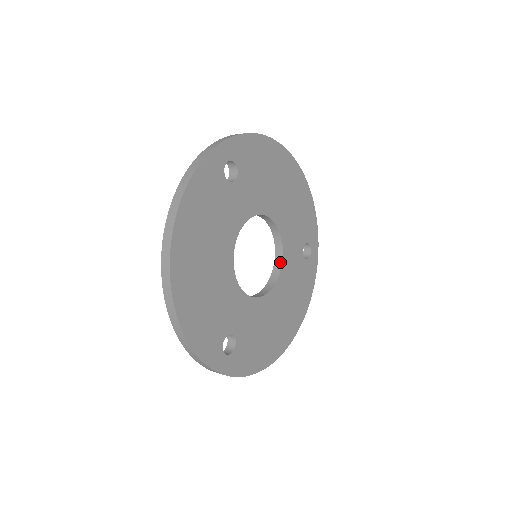
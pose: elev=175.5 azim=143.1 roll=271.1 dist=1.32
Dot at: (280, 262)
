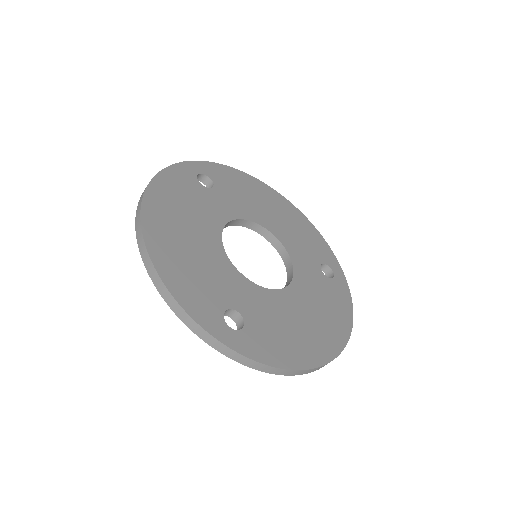
Dot at: (291, 270)
